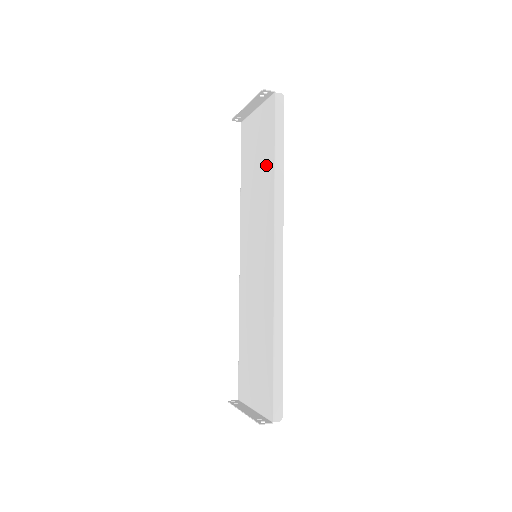
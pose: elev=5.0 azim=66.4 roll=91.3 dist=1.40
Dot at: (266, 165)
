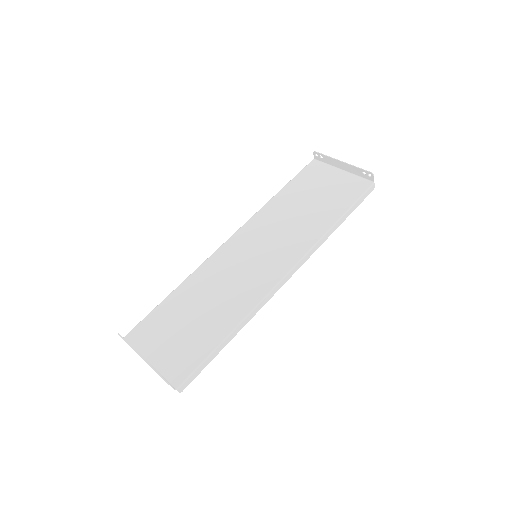
Dot at: (325, 212)
